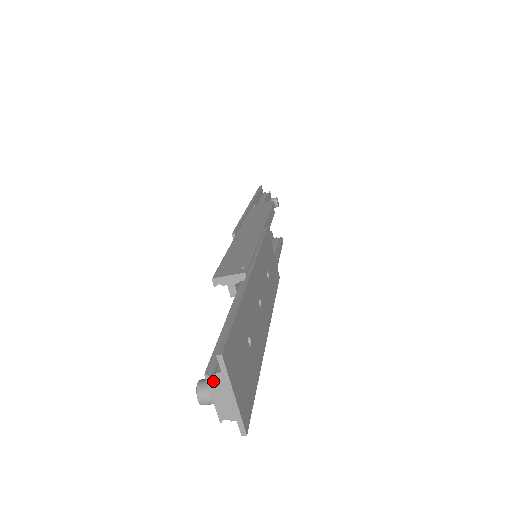
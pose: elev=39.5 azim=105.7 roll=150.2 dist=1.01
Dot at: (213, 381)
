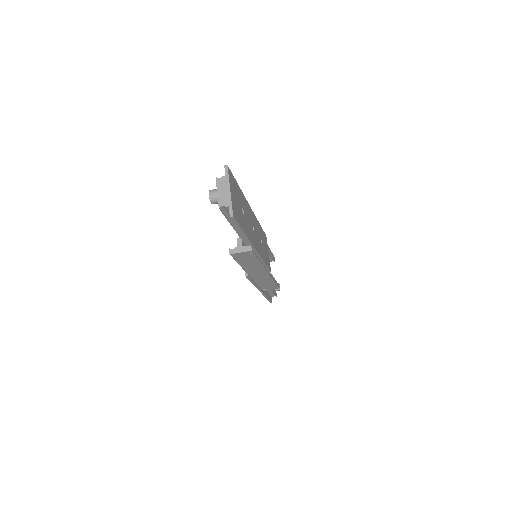
Dot at: (220, 181)
